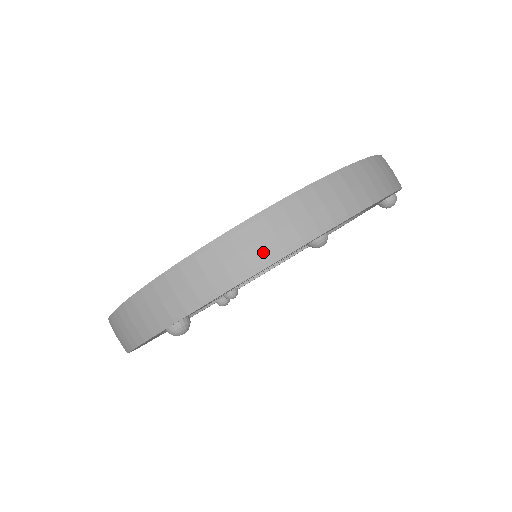
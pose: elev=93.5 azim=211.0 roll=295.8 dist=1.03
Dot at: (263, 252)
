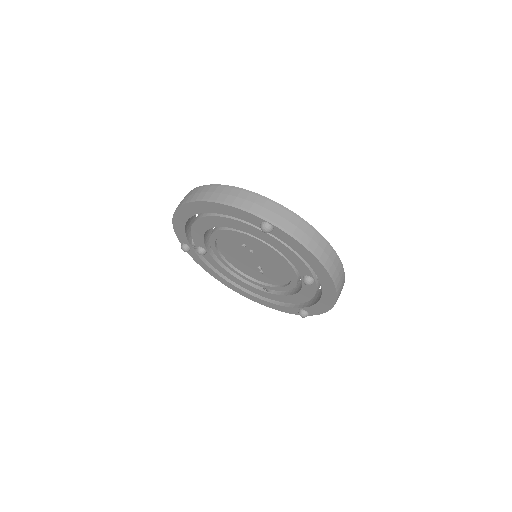
Dot at: (322, 255)
